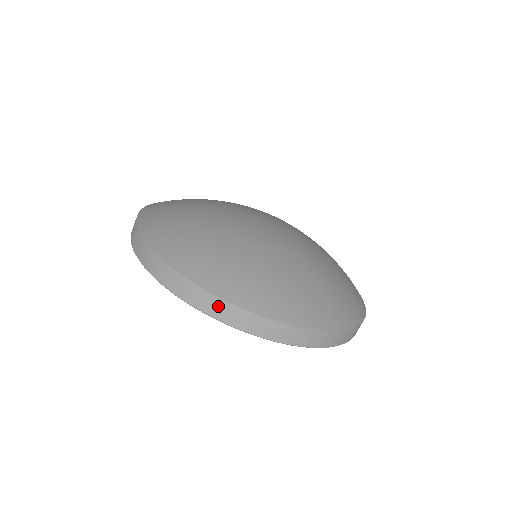
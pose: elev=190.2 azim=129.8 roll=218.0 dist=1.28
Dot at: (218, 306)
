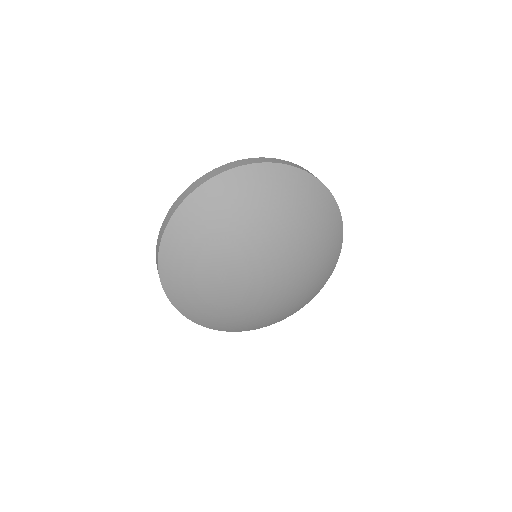
Dot at: occluded
